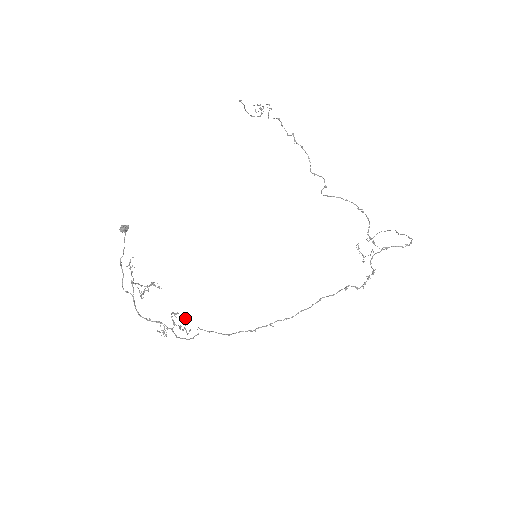
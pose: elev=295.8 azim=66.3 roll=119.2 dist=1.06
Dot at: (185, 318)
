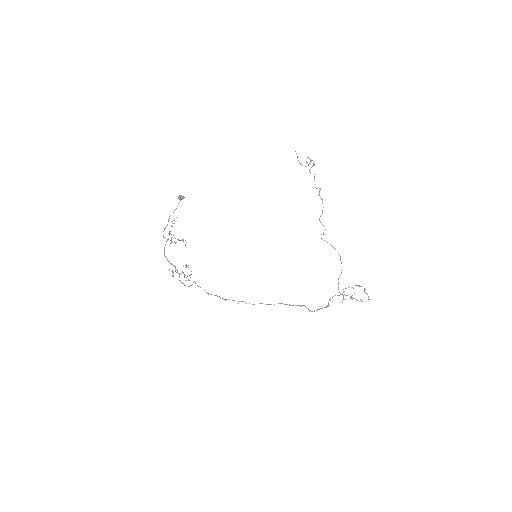
Dot at: occluded
